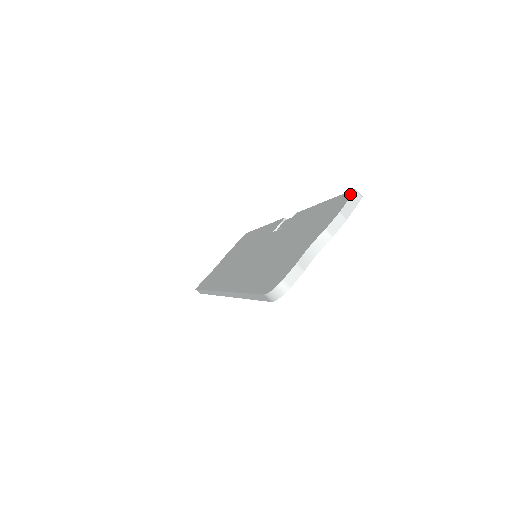
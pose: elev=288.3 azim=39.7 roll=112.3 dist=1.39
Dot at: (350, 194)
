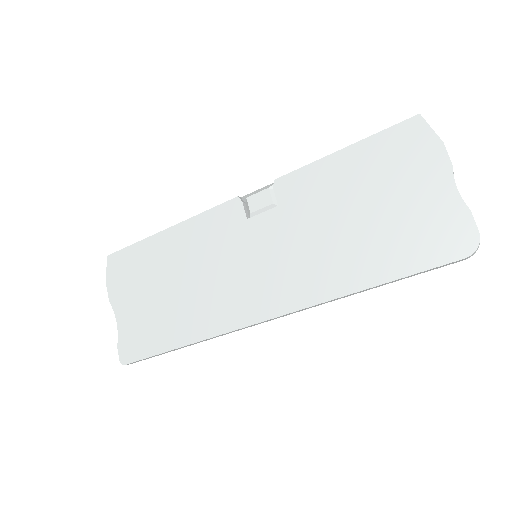
Dot at: (420, 121)
